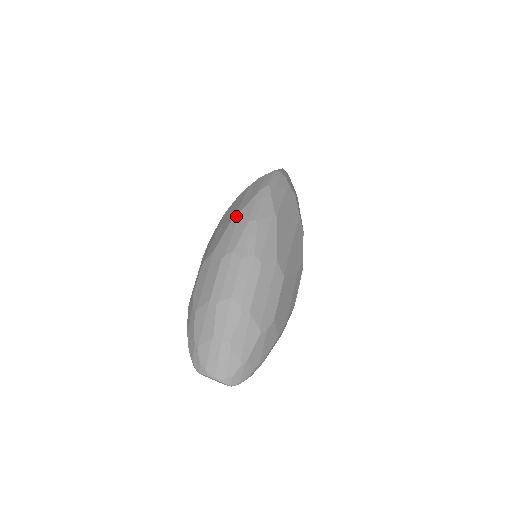
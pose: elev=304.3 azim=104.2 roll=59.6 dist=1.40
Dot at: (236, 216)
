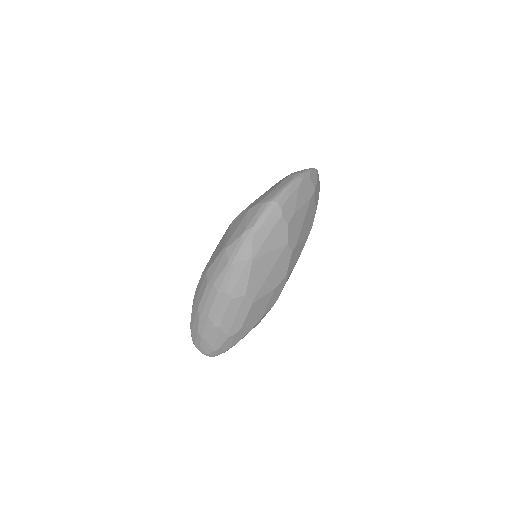
Dot at: (224, 250)
